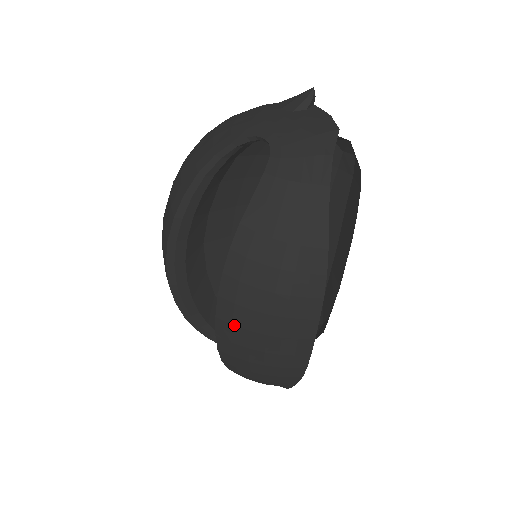
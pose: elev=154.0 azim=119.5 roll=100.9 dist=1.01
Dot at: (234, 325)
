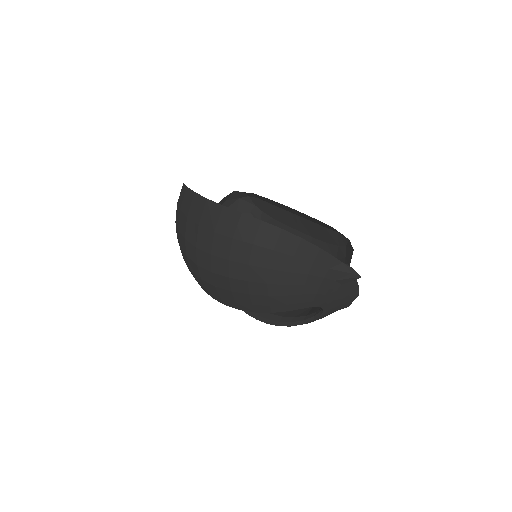
Dot at: occluded
